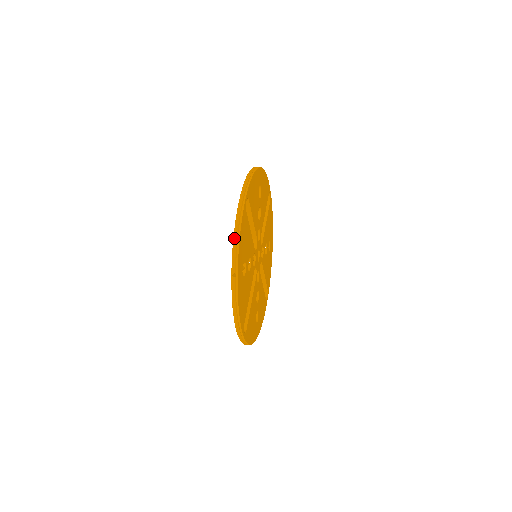
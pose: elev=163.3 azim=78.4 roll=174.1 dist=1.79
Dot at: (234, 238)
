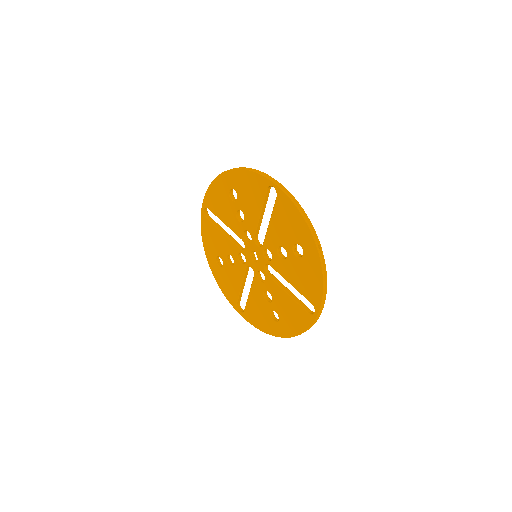
Dot at: (303, 214)
